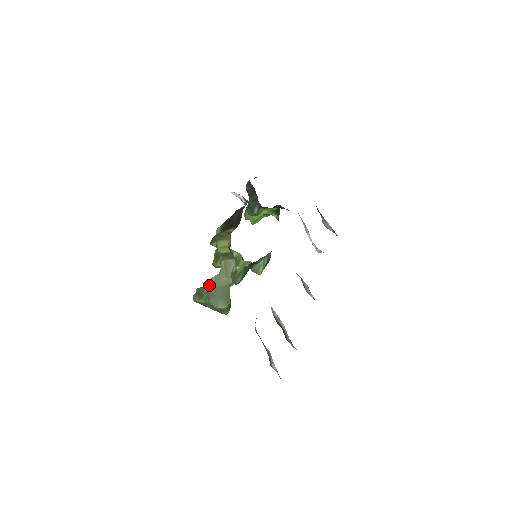
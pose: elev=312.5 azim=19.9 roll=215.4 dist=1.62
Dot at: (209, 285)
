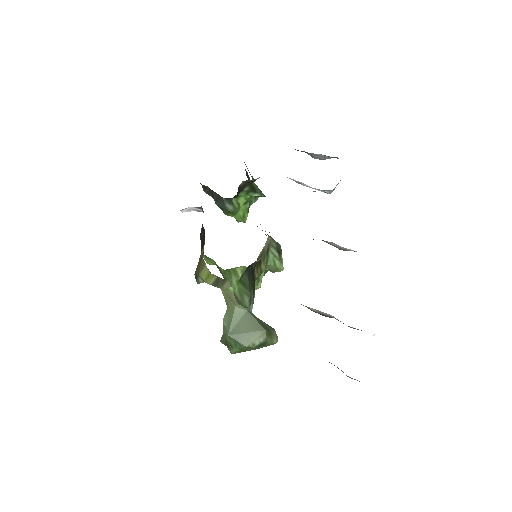
Dot at: (226, 328)
